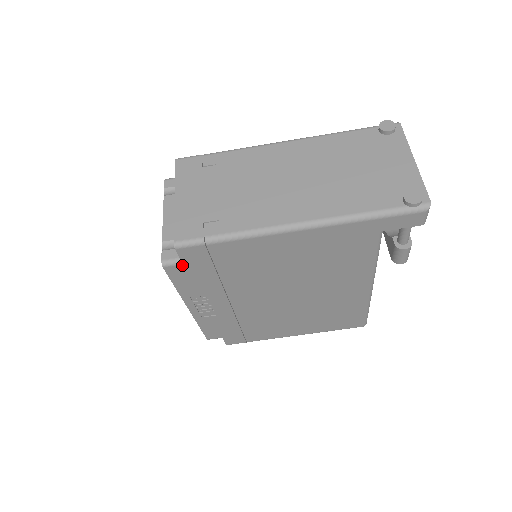
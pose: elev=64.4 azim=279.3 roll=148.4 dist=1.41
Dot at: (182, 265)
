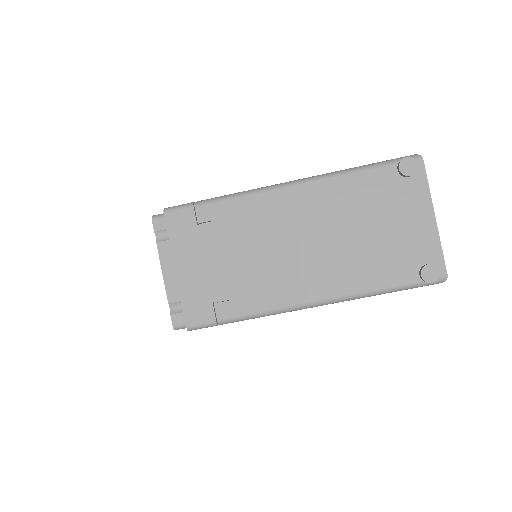
Dot at: occluded
